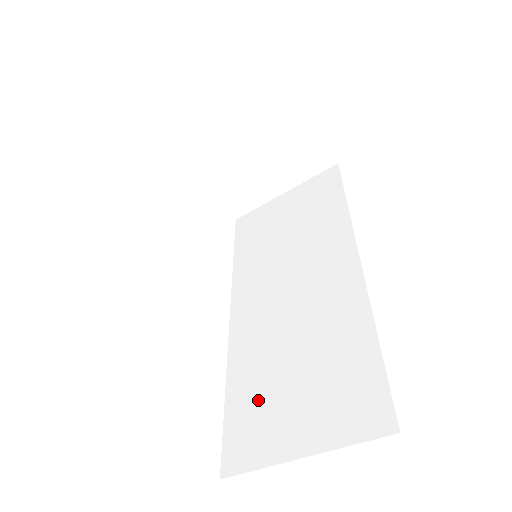
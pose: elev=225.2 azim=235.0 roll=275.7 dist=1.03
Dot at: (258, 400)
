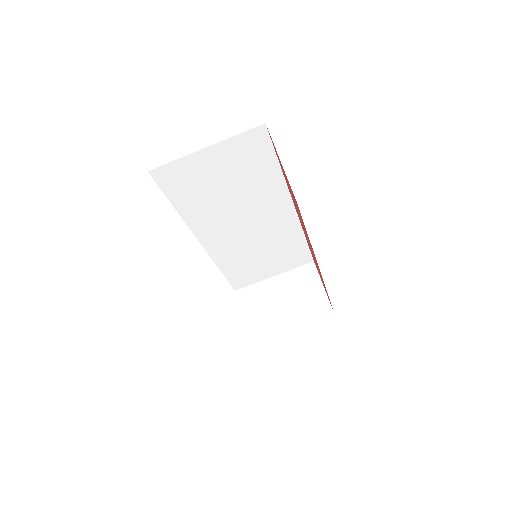
Dot at: occluded
